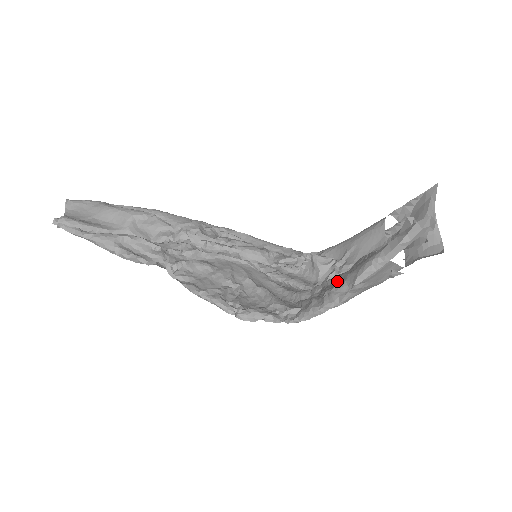
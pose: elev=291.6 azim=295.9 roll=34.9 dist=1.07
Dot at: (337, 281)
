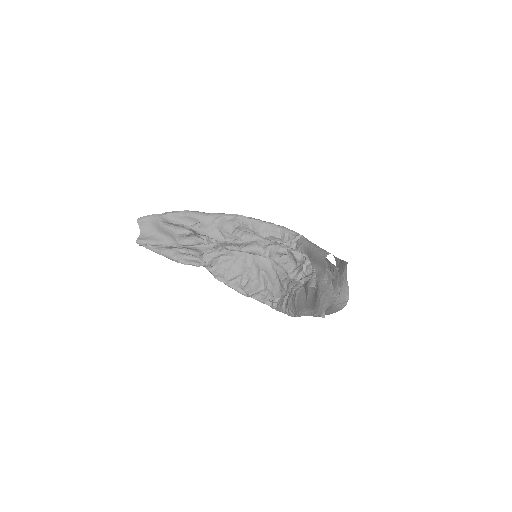
Dot at: (293, 301)
